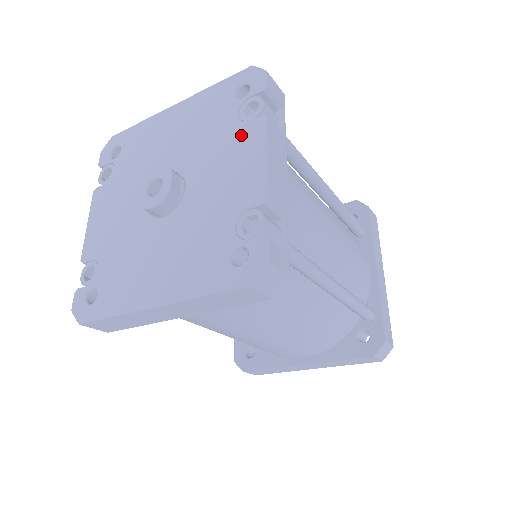
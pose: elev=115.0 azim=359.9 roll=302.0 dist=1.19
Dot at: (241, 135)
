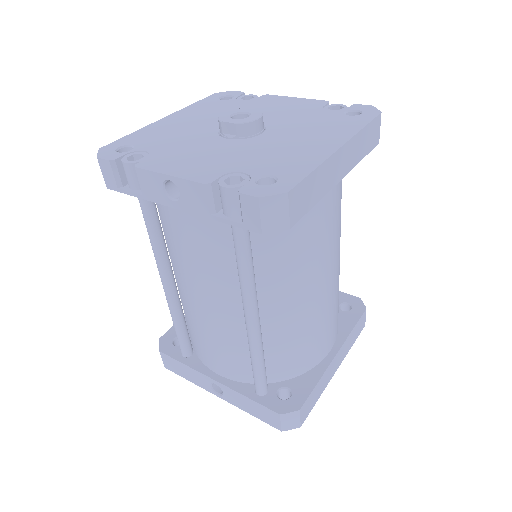
Dot at: (261, 101)
